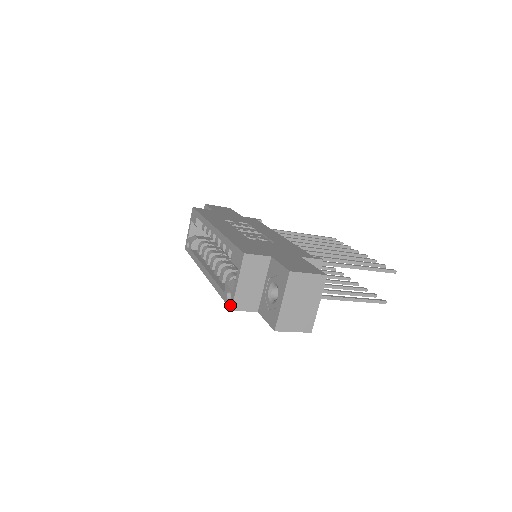
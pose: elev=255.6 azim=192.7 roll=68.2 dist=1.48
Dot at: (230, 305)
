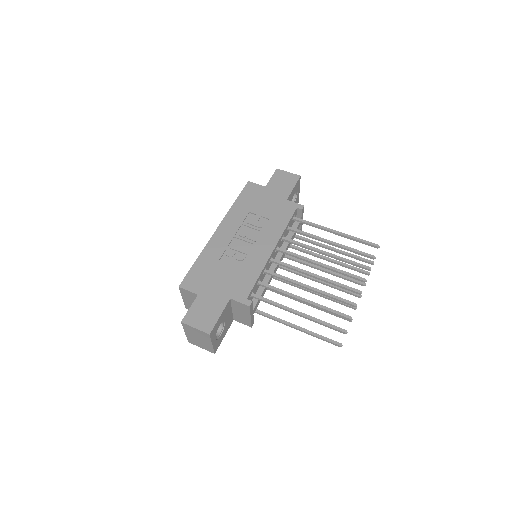
Dot at: occluded
